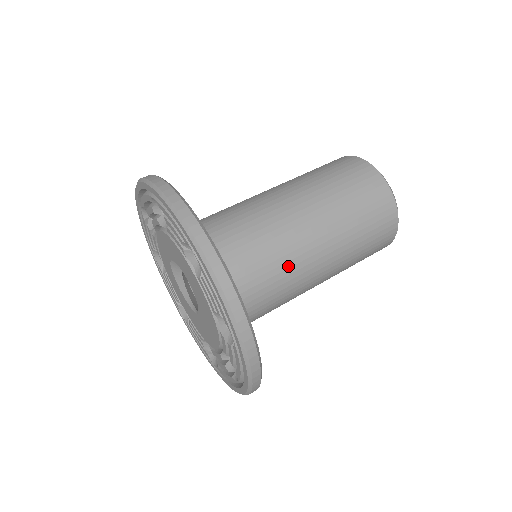
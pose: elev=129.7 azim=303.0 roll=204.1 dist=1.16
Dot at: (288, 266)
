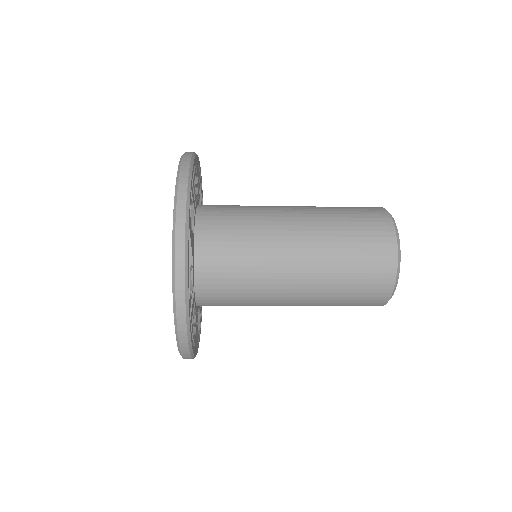
Dot at: (263, 264)
